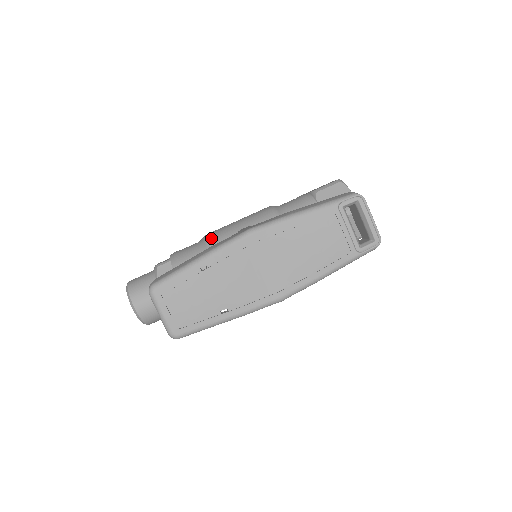
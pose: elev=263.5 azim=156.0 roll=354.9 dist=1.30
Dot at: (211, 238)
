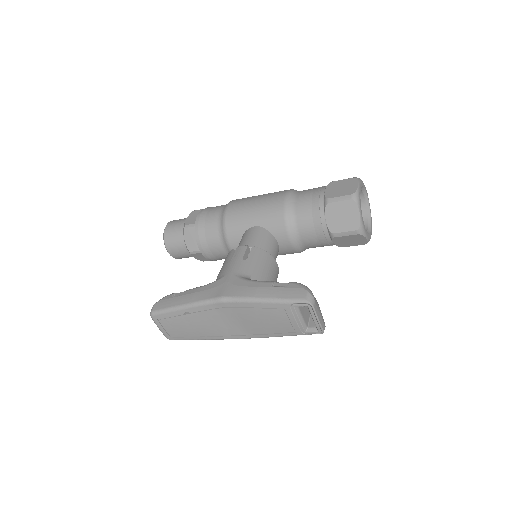
Dot at: (228, 218)
